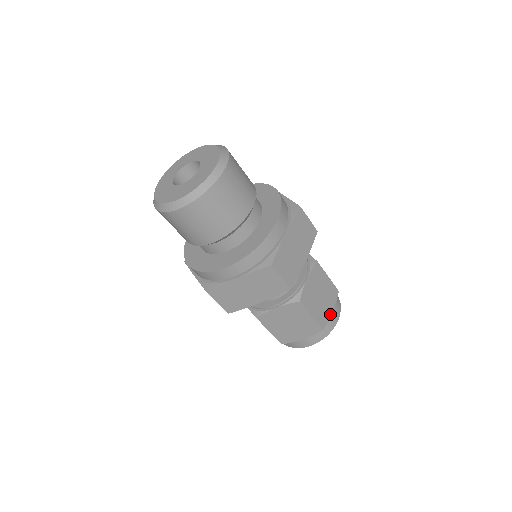
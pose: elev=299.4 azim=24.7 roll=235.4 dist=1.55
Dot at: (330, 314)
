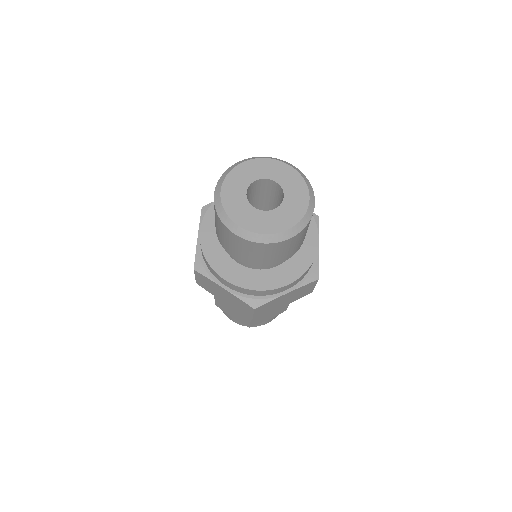
Dot at: occluded
